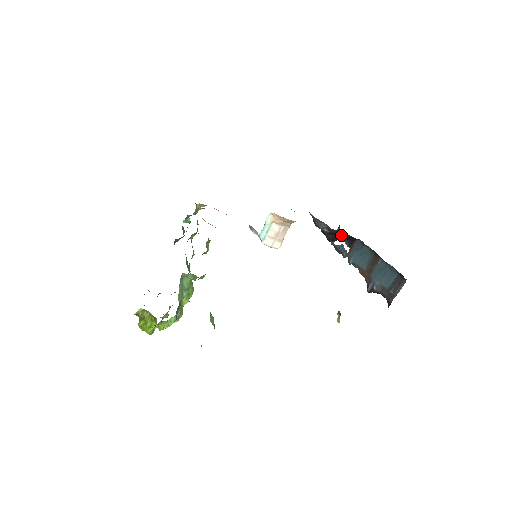
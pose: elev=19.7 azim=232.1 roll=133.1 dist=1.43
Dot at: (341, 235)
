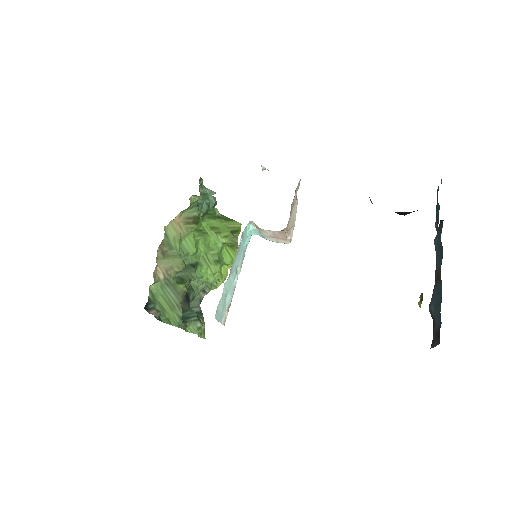
Dot at: (410, 212)
